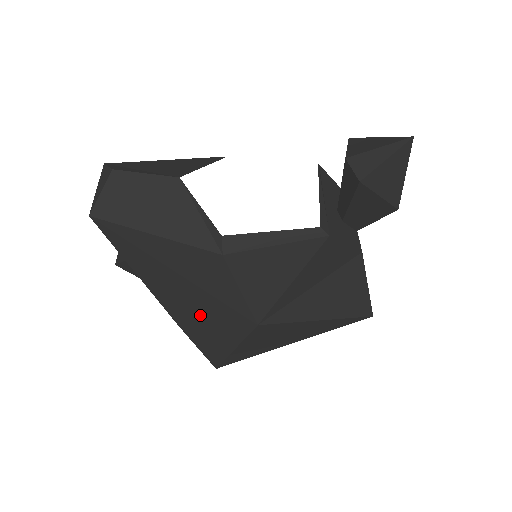
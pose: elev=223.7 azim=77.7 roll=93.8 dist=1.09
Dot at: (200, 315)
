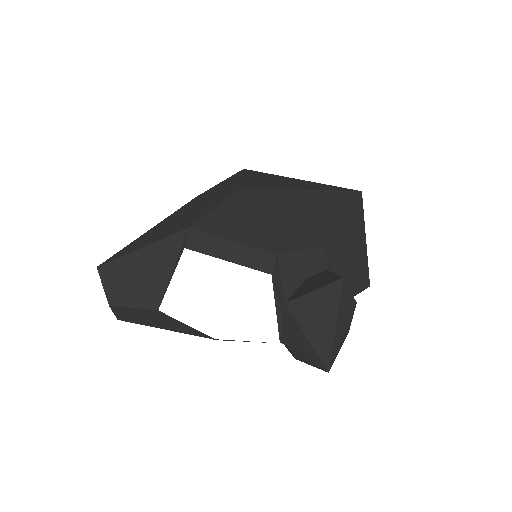
Dot at: occluded
